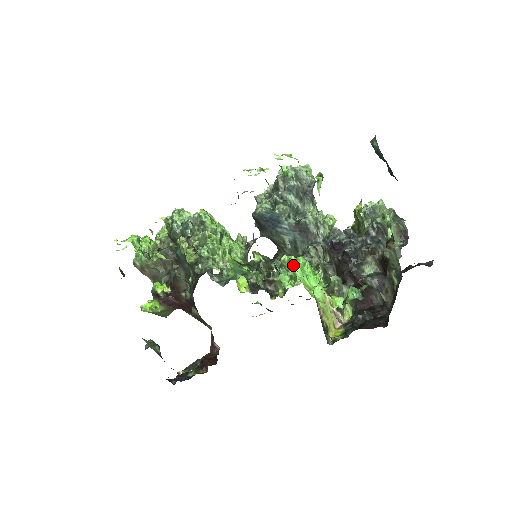
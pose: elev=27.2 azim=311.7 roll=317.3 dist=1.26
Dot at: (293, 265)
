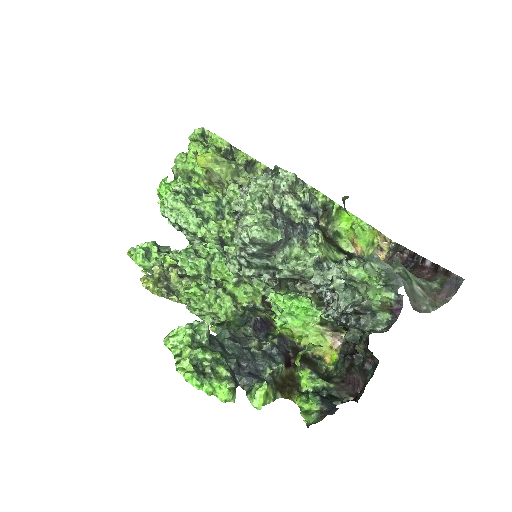
Dot at: (280, 306)
